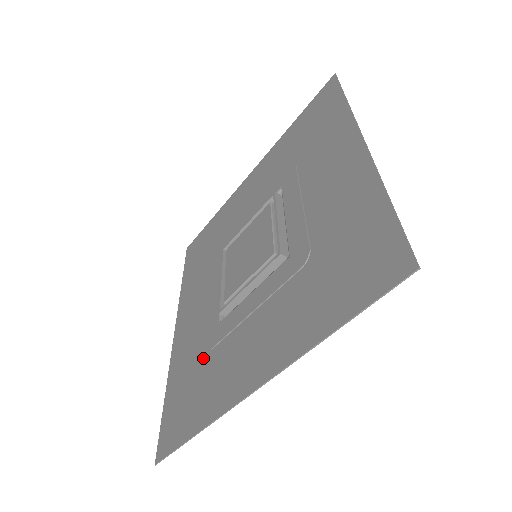
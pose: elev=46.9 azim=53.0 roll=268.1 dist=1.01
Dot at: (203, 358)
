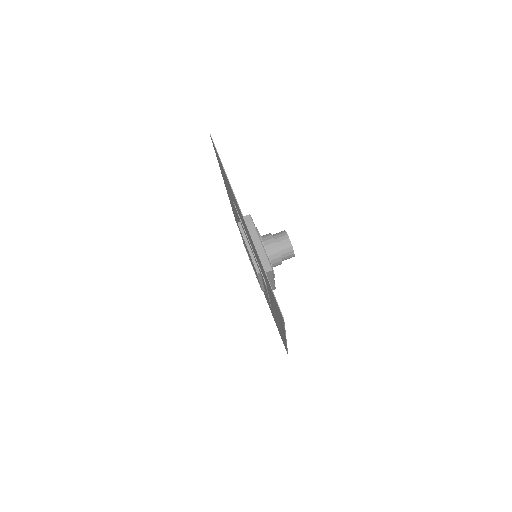
Dot at: occluded
